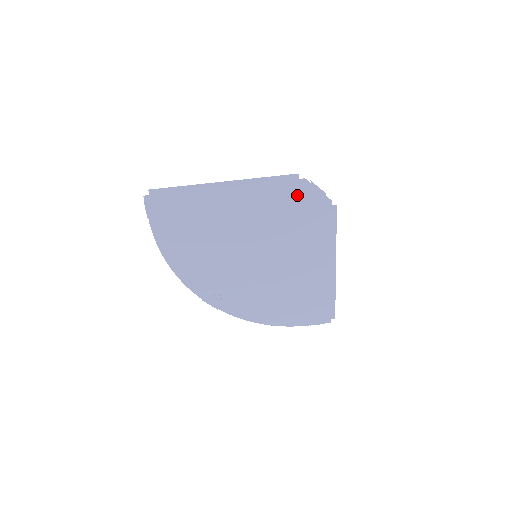
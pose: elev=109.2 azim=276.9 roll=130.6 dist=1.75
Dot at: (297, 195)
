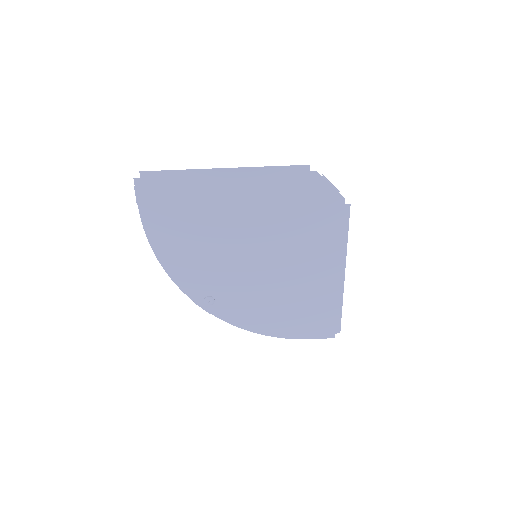
Dot at: (306, 189)
